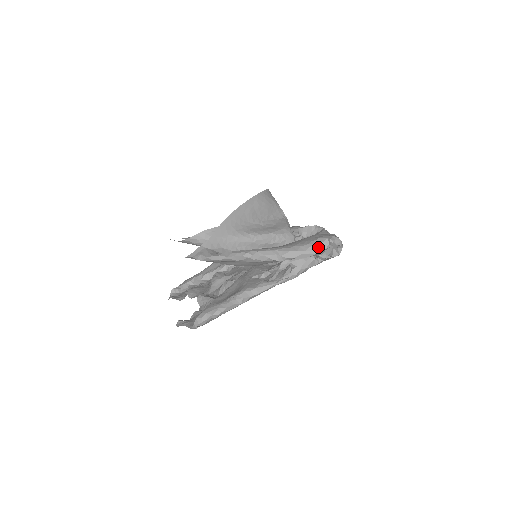
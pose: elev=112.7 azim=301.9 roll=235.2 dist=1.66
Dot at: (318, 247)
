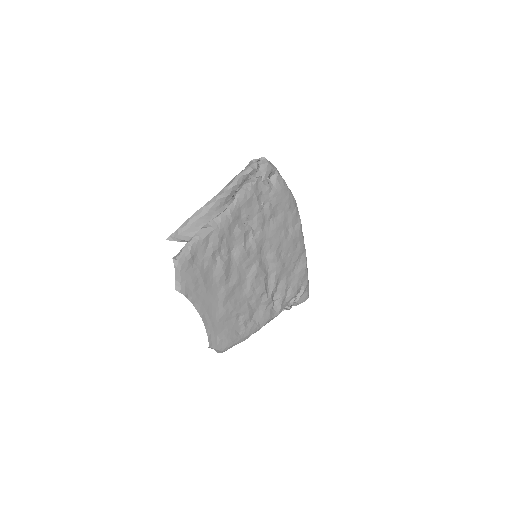
Dot at: (246, 167)
